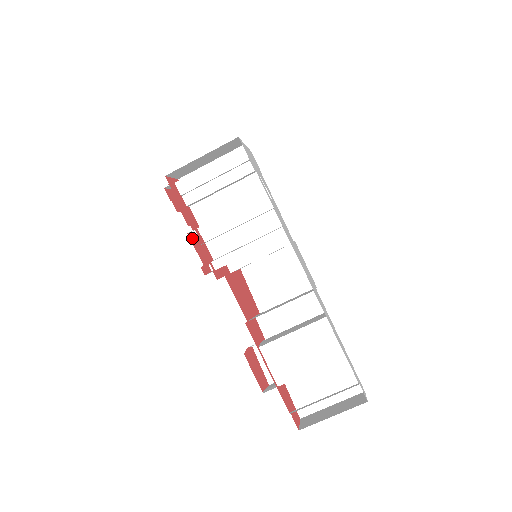
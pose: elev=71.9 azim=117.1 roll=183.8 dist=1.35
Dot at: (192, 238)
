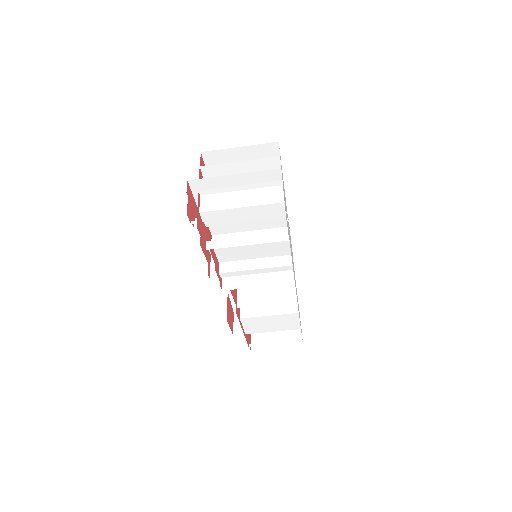
Dot at: (202, 241)
